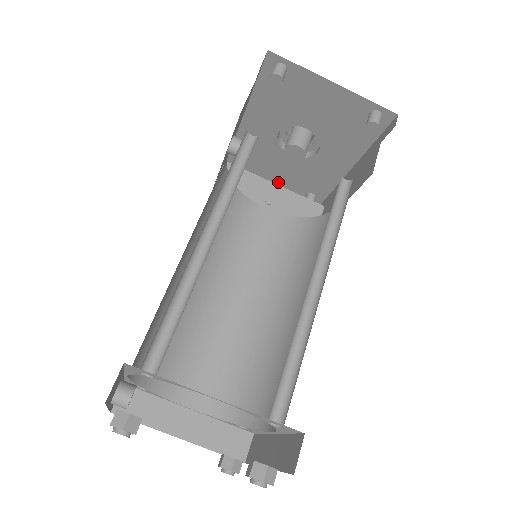
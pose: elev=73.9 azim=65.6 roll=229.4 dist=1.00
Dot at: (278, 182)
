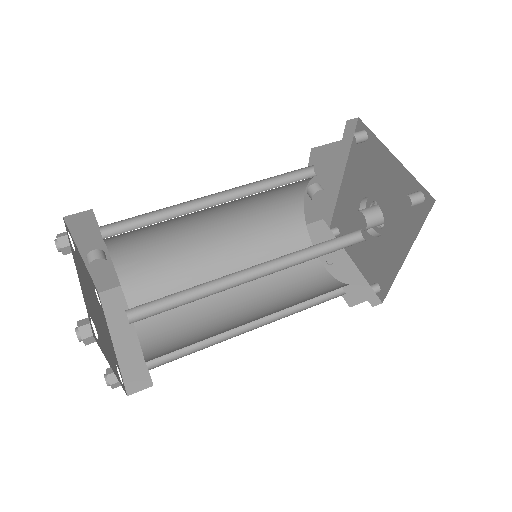
Dot at: (358, 261)
